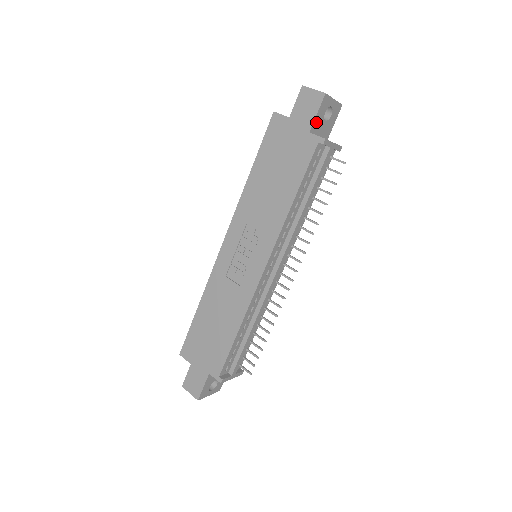
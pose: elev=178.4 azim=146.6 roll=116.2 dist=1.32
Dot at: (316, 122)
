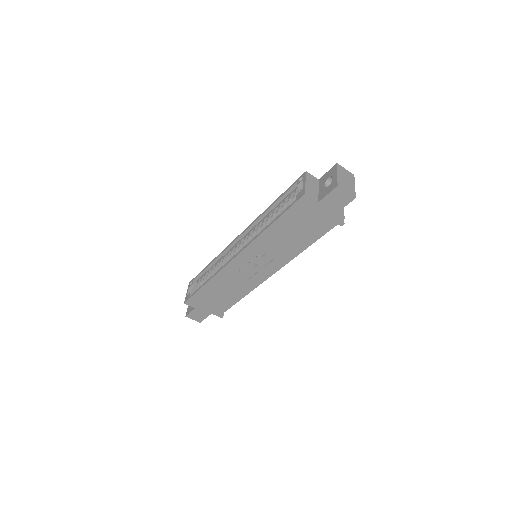
Dot at: (339, 208)
